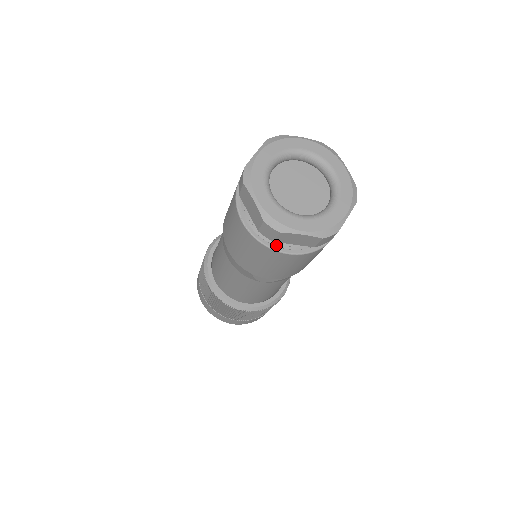
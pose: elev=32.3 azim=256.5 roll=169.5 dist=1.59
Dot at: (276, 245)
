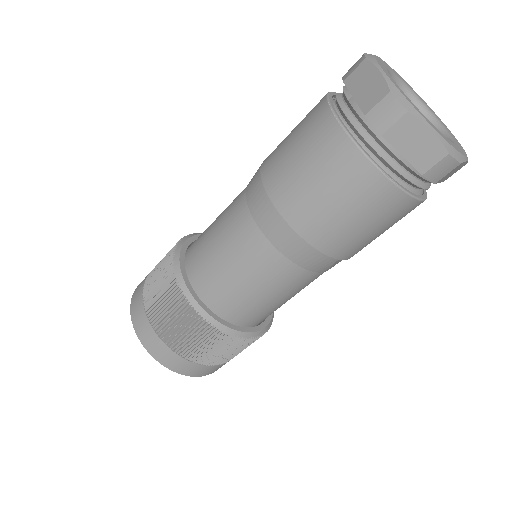
Dot at: (415, 193)
